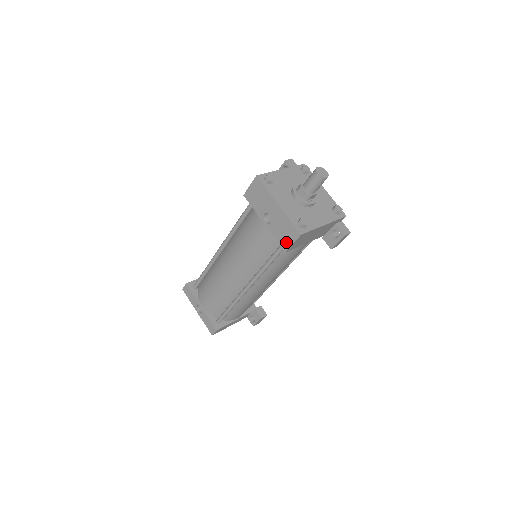
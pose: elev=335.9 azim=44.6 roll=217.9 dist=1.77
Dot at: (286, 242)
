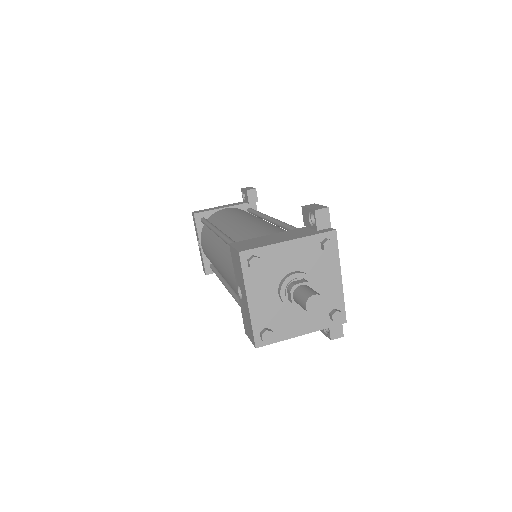
Dot at: (247, 330)
